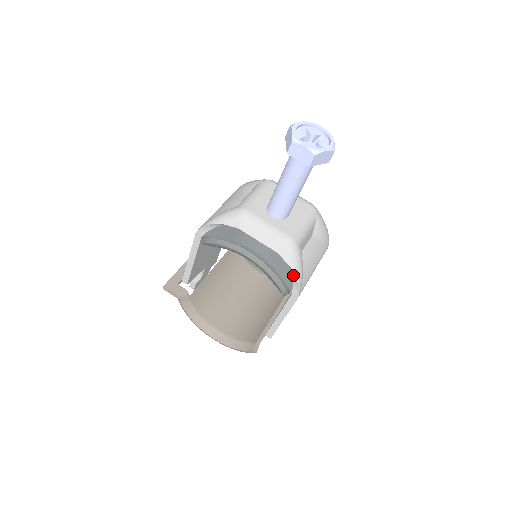
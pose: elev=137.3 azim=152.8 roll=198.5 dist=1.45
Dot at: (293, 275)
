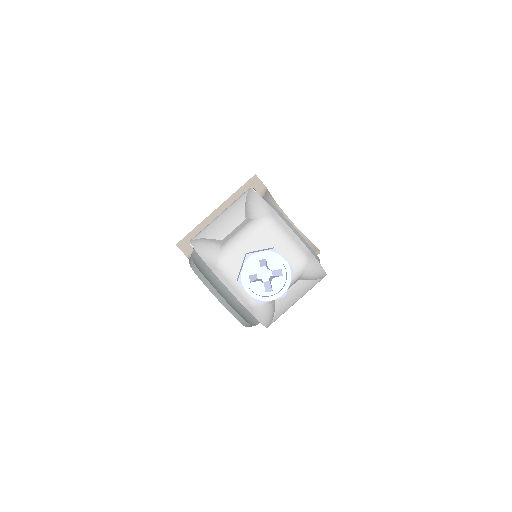
Dot at: occluded
